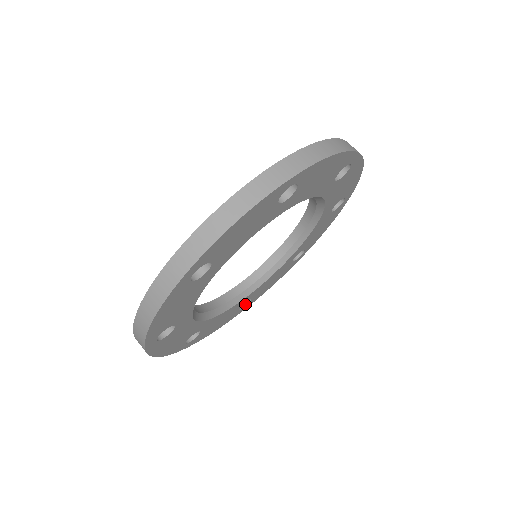
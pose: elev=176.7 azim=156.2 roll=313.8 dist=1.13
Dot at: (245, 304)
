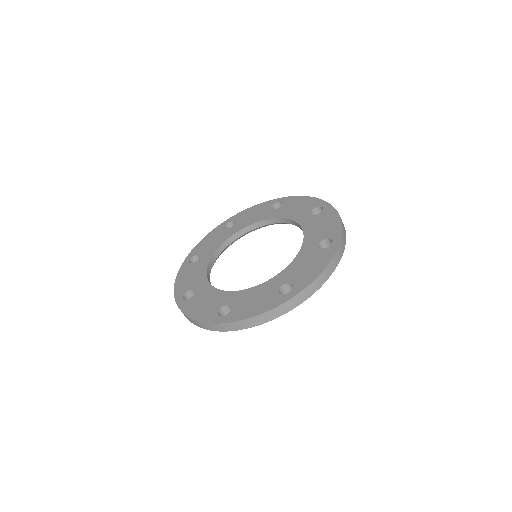
Dot at: occluded
